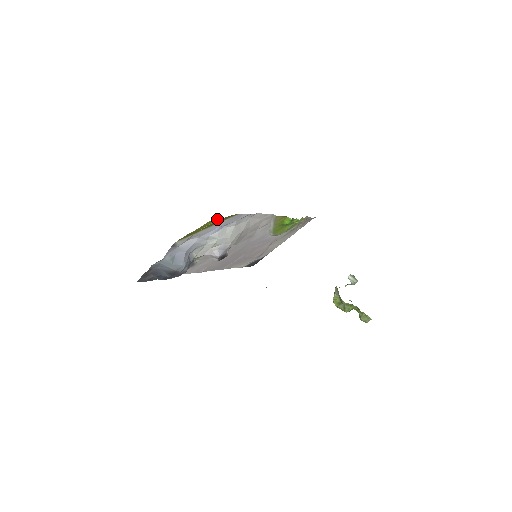
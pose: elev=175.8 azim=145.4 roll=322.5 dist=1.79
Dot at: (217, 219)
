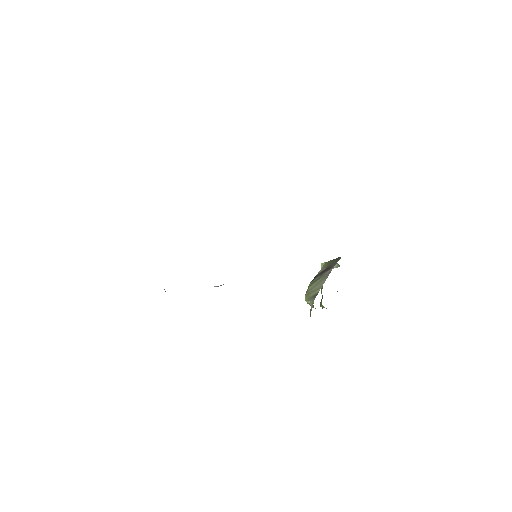
Dot at: occluded
